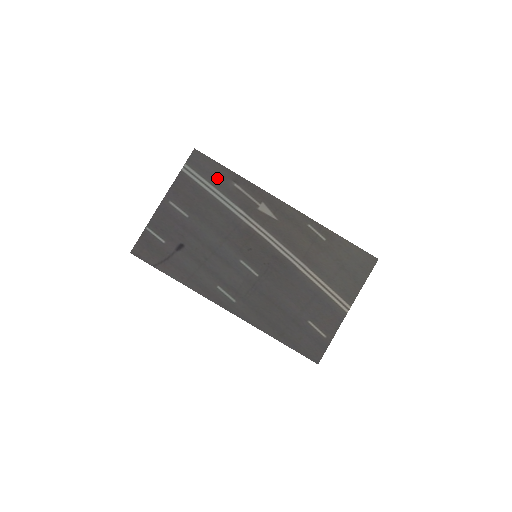
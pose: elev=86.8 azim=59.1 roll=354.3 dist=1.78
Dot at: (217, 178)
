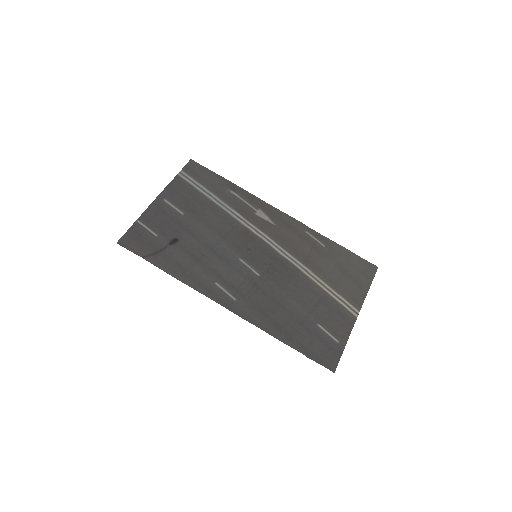
Dot at: (213, 185)
